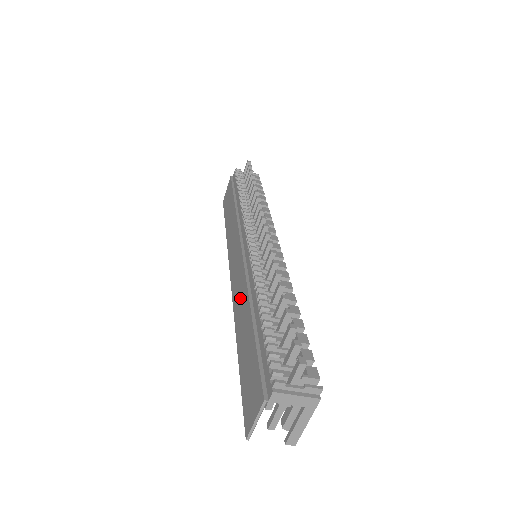
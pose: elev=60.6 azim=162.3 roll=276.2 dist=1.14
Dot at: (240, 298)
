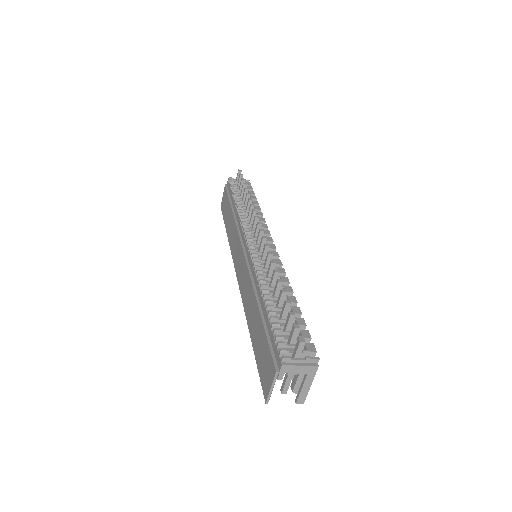
Dot at: (247, 294)
